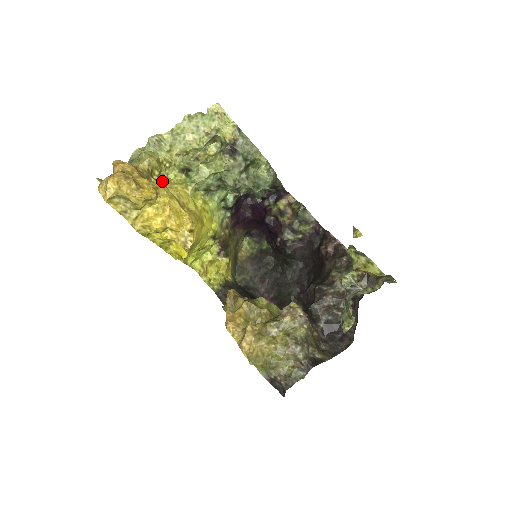
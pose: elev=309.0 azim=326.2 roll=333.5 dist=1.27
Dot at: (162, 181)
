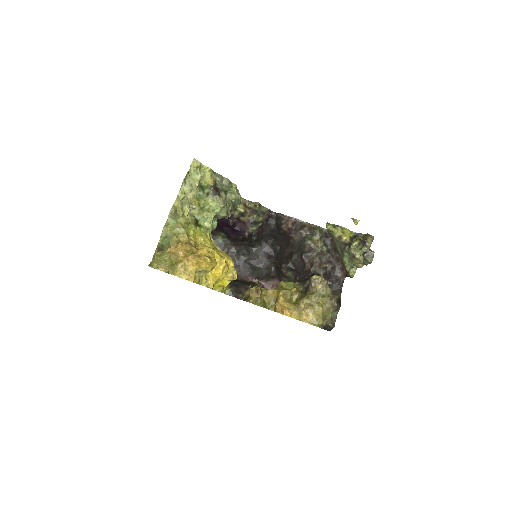
Dot at: (192, 241)
